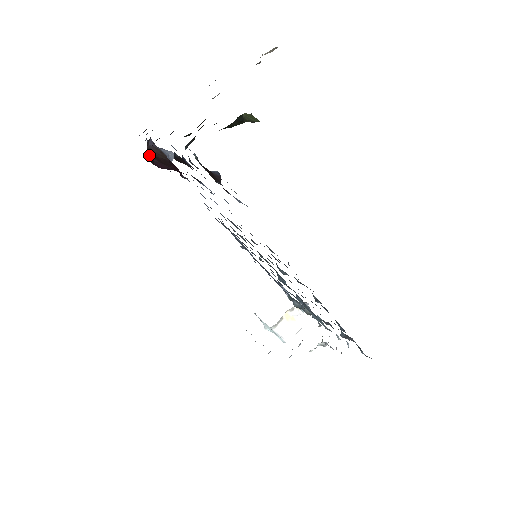
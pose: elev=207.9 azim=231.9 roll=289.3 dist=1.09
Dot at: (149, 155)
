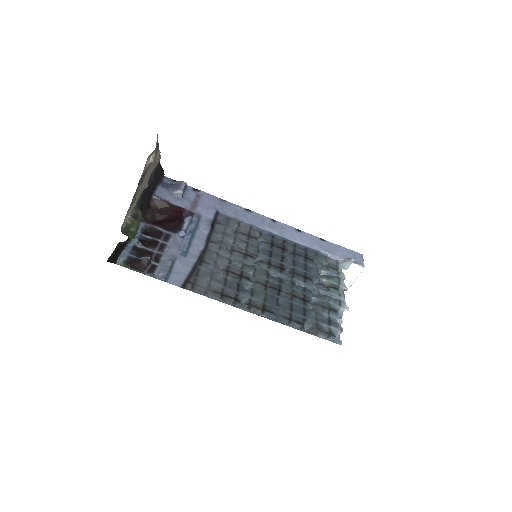
Dot at: (149, 216)
